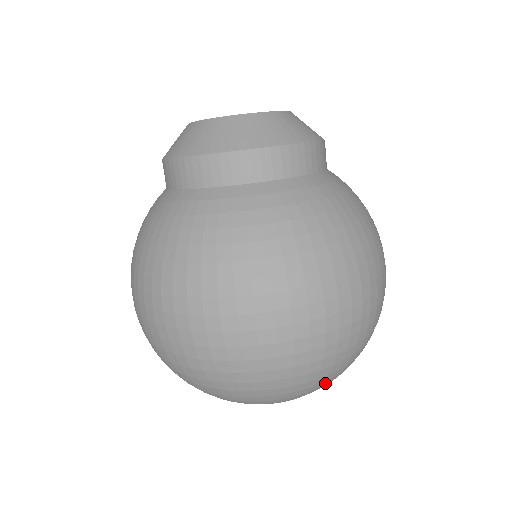
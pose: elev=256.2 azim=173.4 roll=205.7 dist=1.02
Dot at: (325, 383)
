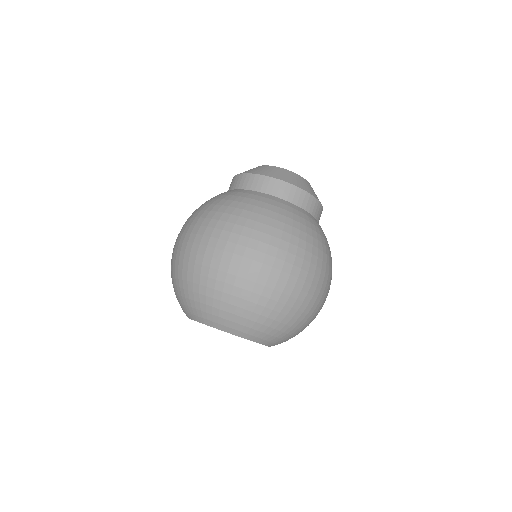
Dot at: (236, 319)
